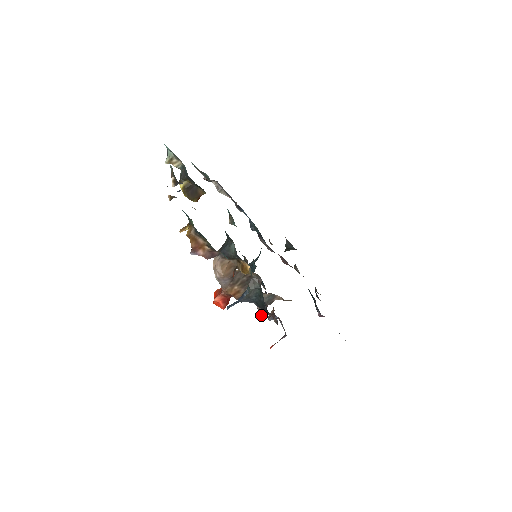
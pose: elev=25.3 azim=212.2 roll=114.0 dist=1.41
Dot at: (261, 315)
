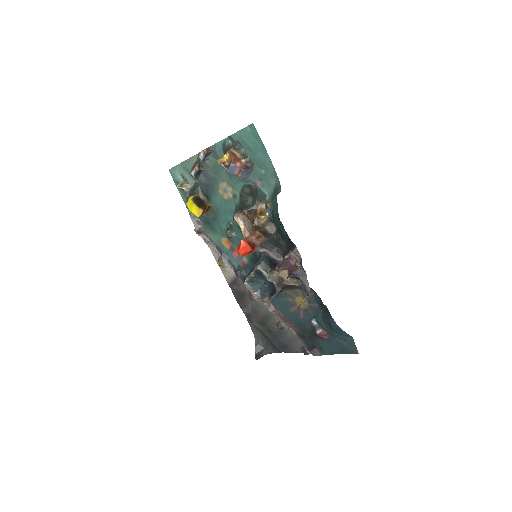
Dot at: (284, 259)
